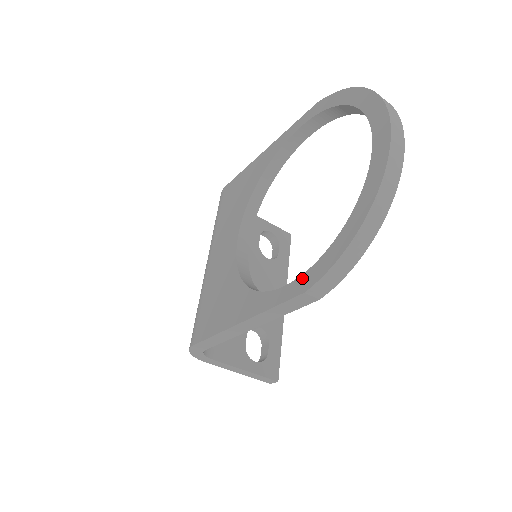
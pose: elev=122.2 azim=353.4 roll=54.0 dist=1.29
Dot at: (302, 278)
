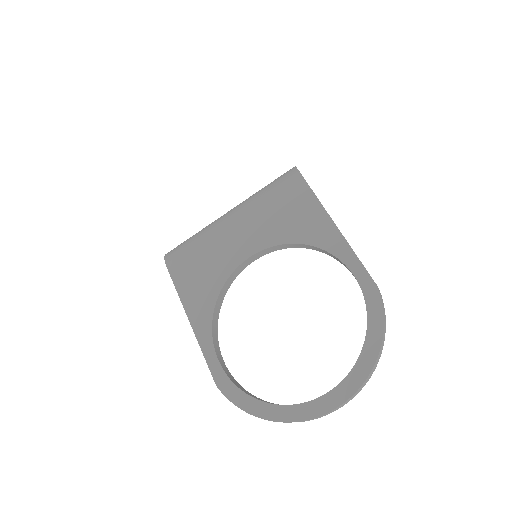
Dot at: (224, 377)
